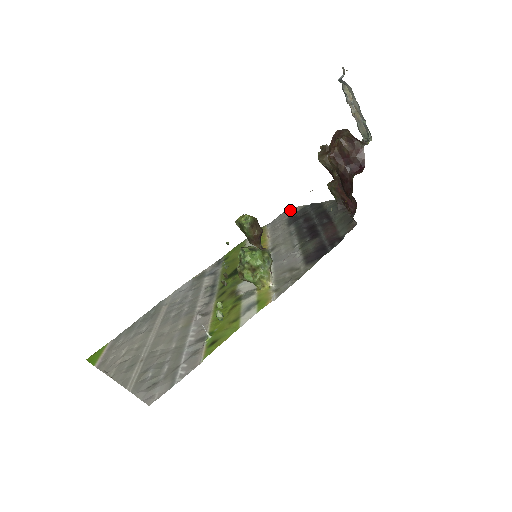
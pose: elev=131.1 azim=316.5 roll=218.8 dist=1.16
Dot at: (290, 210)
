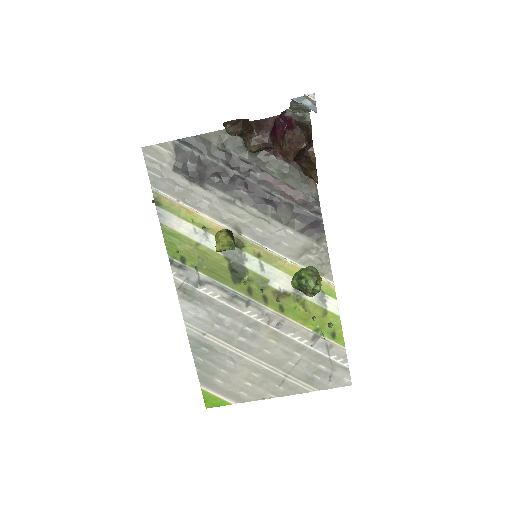
Dot at: (154, 154)
